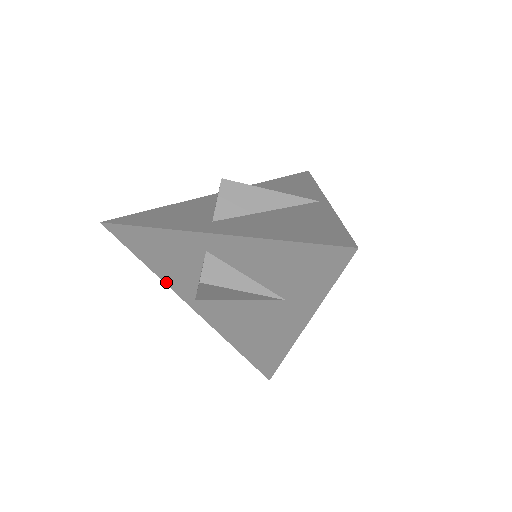
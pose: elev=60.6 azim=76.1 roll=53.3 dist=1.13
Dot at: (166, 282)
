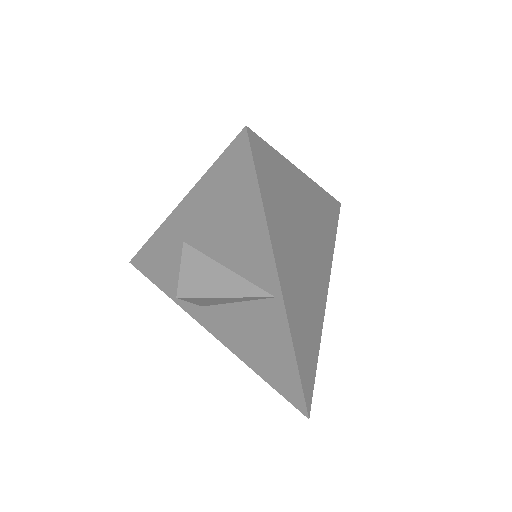
Dot at: occluded
